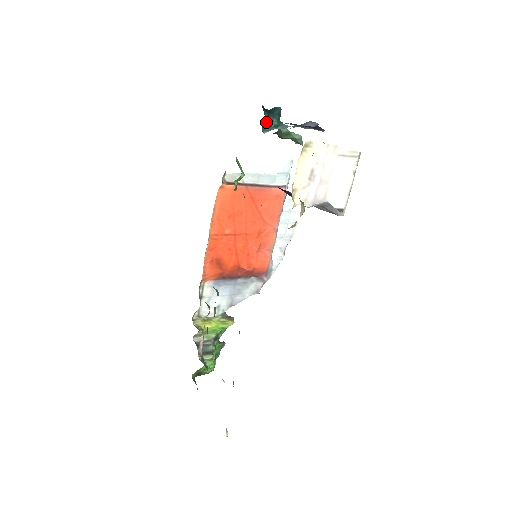
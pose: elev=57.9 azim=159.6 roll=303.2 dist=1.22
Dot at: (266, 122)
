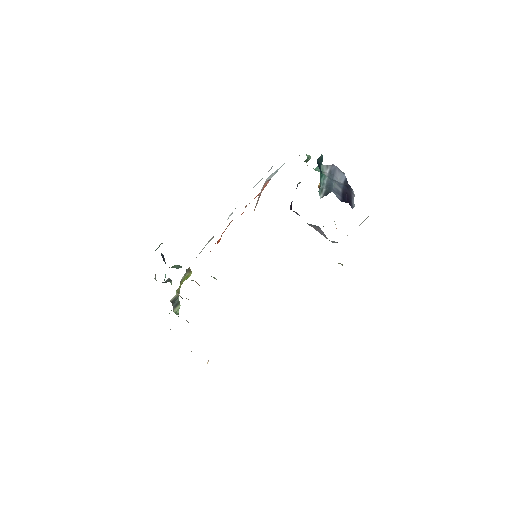
Dot at: occluded
